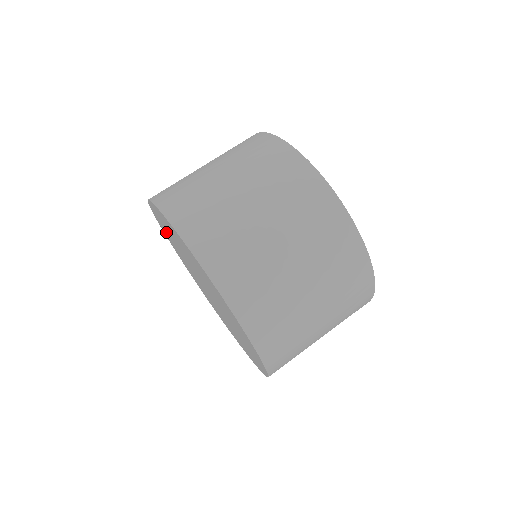
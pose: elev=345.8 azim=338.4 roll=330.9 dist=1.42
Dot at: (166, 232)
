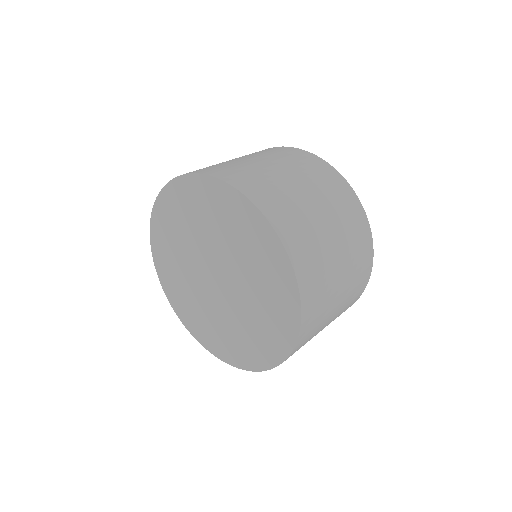
Dot at: (168, 223)
